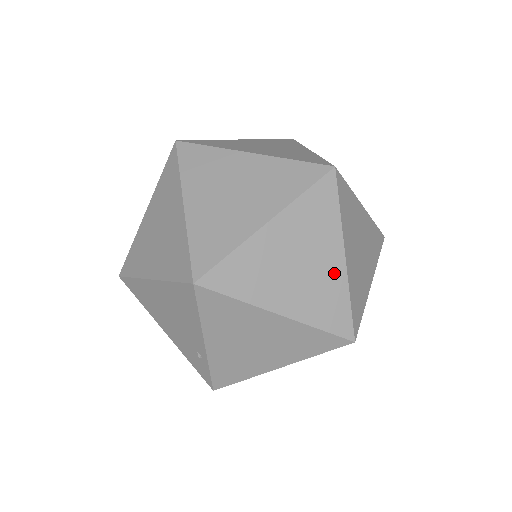
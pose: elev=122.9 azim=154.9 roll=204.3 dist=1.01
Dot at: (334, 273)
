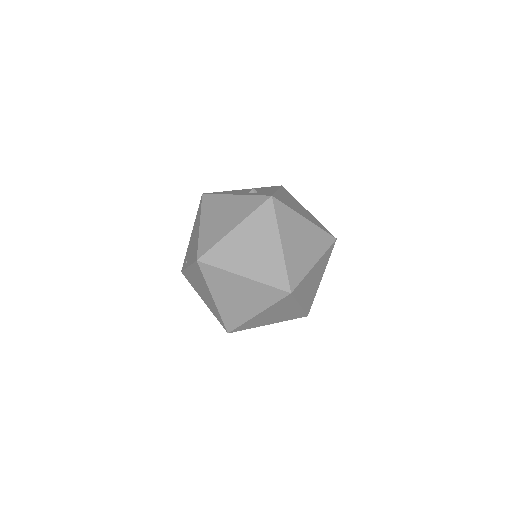
Dot at: (247, 313)
